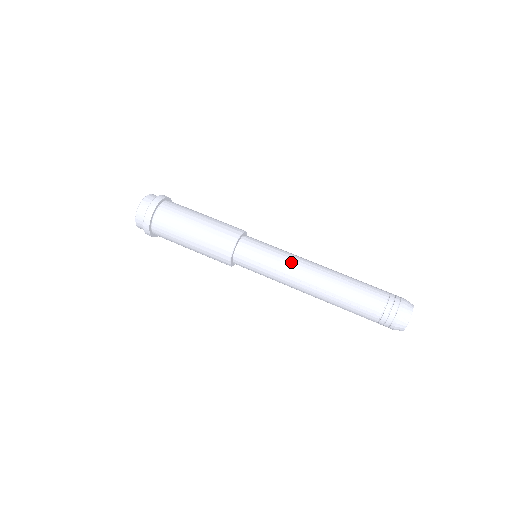
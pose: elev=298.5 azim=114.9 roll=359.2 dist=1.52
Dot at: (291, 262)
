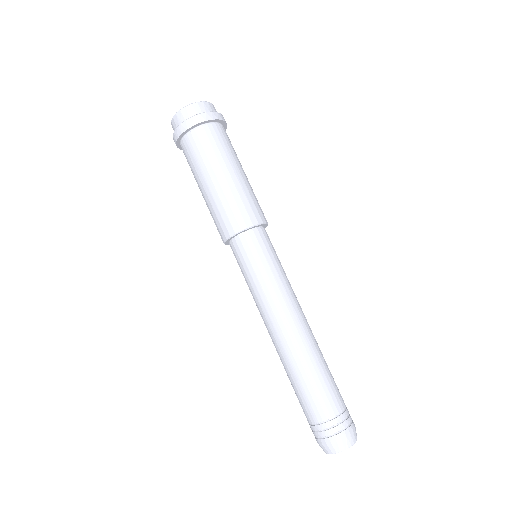
Dot at: (290, 291)
